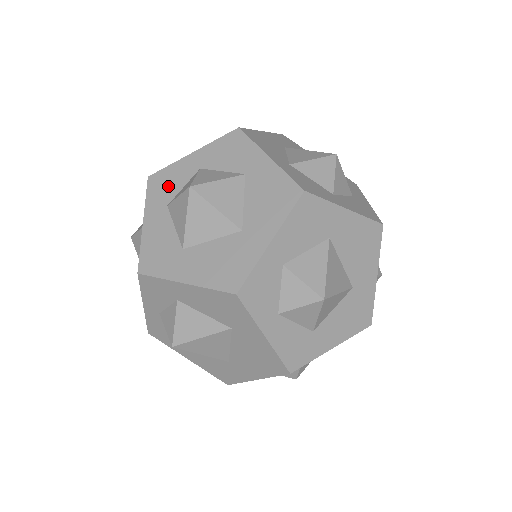
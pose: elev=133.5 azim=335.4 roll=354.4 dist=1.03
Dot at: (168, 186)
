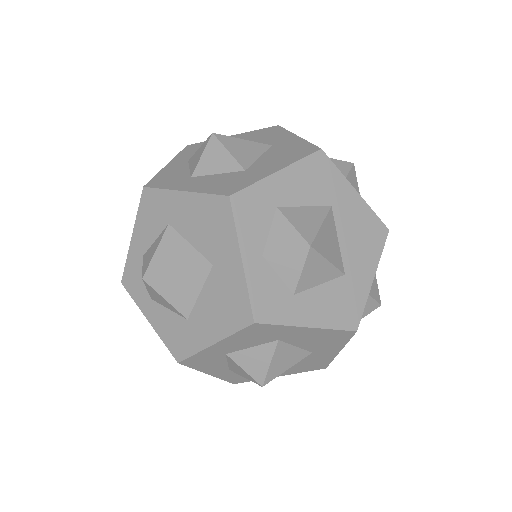
Dot at: (174, 176)
